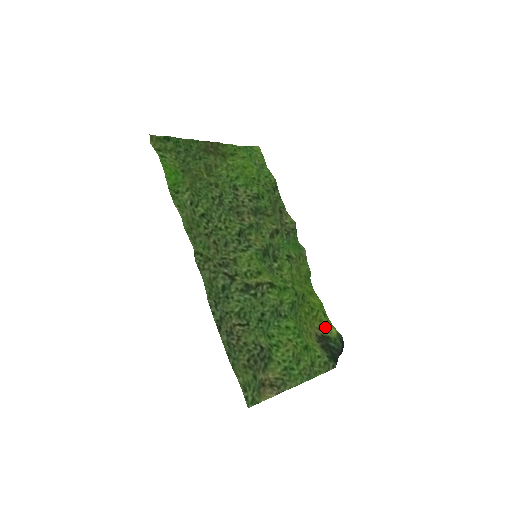
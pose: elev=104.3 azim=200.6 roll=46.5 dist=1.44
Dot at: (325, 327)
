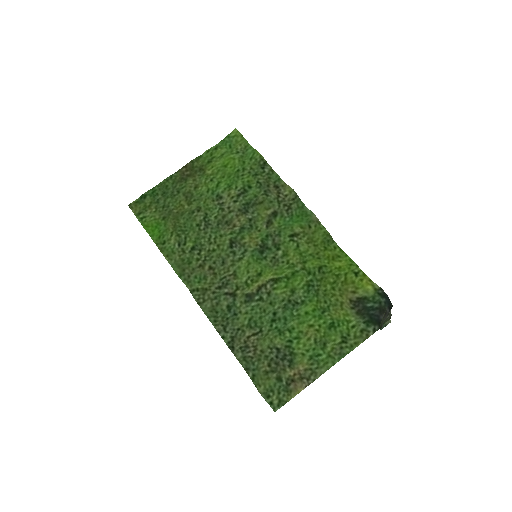
Dot at: (360, 287)
